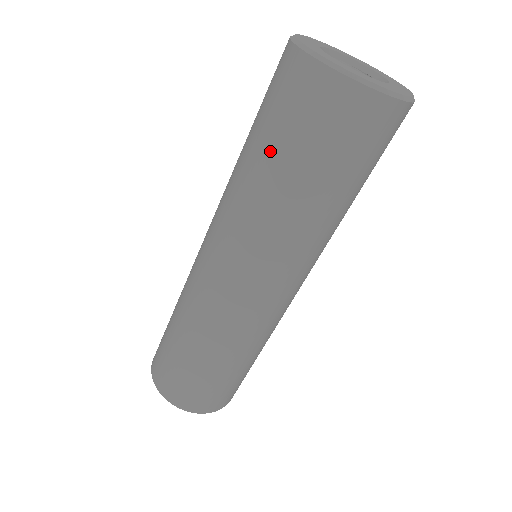
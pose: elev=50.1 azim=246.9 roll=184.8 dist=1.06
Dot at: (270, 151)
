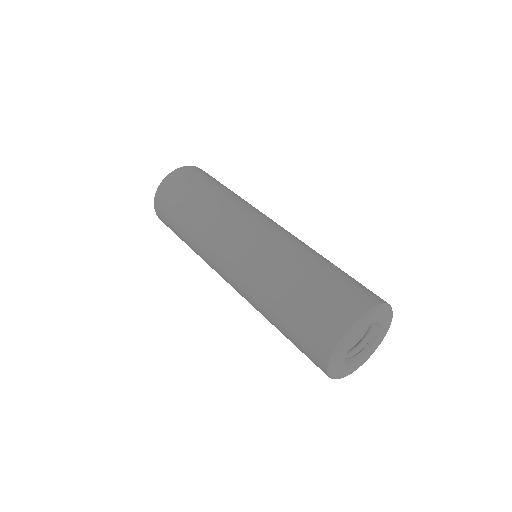
Dot at: (283, 325)
